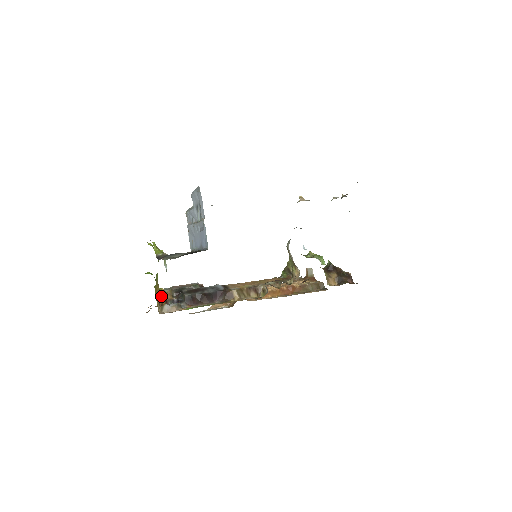
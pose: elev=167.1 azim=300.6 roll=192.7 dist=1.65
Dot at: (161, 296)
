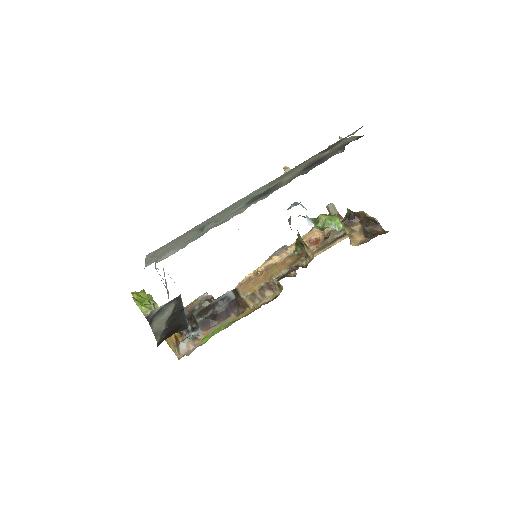
Dot at: occluded
